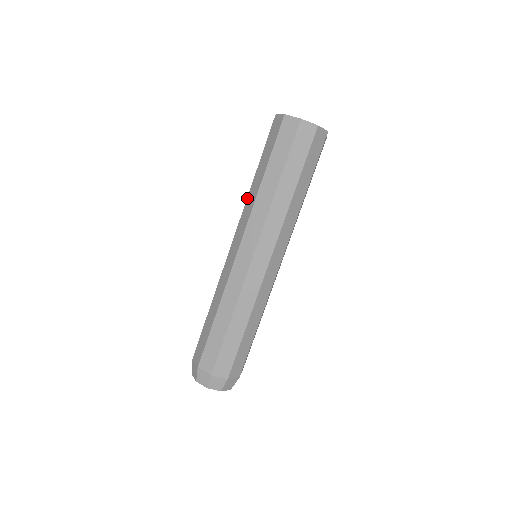
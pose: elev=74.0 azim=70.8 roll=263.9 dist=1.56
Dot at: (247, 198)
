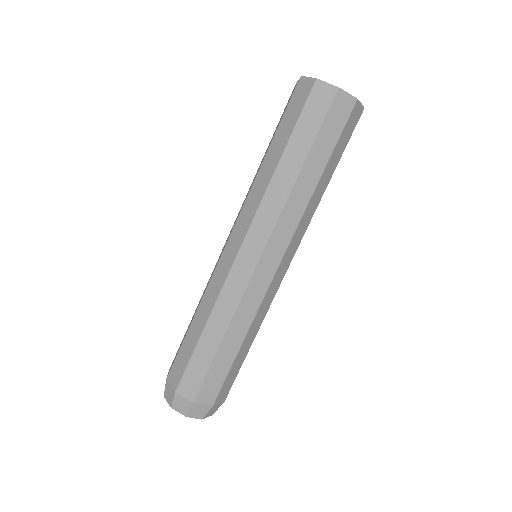
Dot at: (253, 183)
